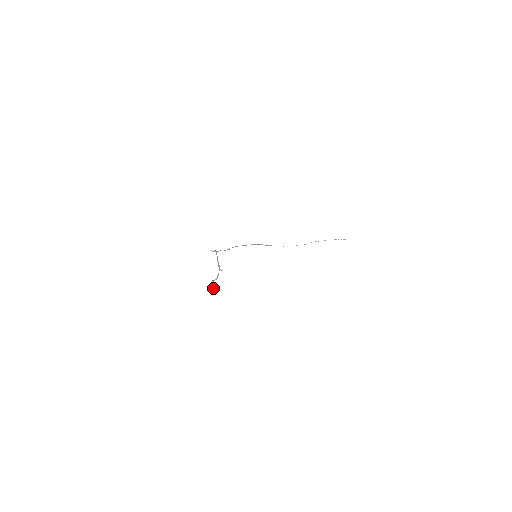
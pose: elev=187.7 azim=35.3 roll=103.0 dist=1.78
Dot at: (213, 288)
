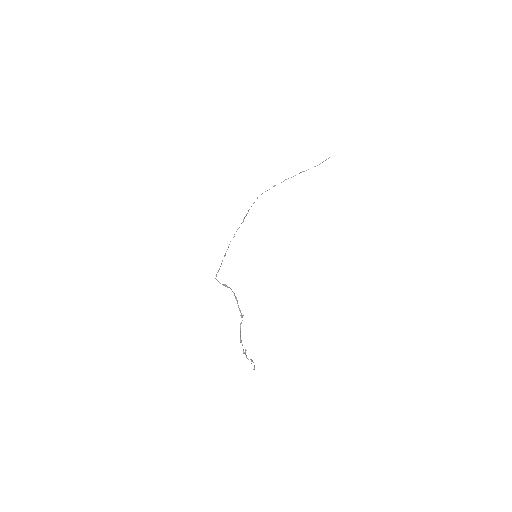
Dot at: (246, 355)
